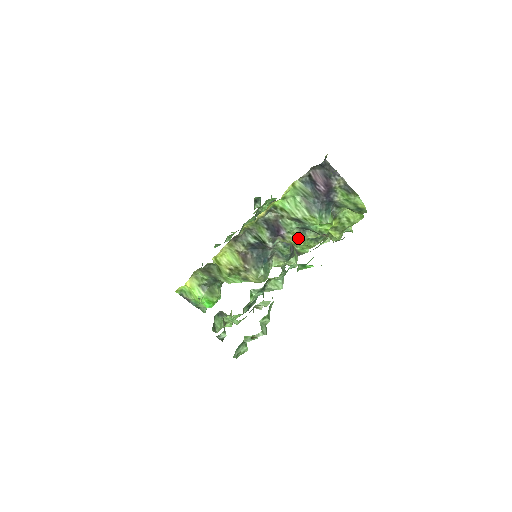
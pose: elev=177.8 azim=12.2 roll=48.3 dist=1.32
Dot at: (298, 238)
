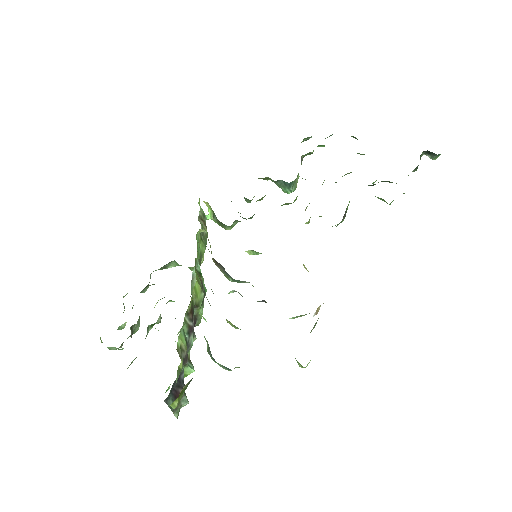
Dot at: (232, 324)
